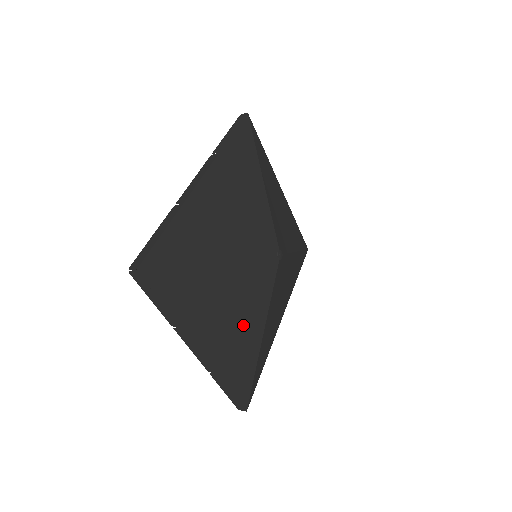
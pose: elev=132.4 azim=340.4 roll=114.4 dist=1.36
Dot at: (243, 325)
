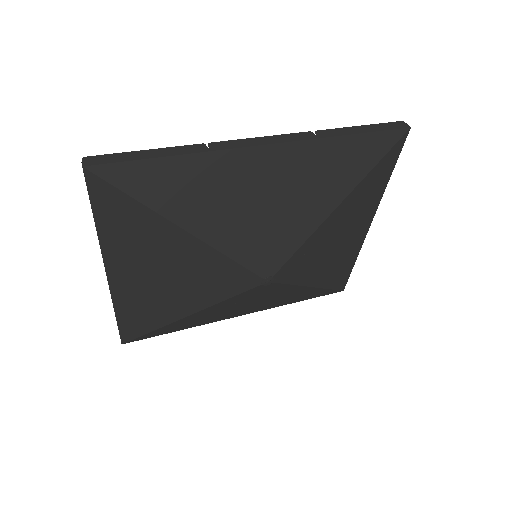
Dot at: (172, 294)
